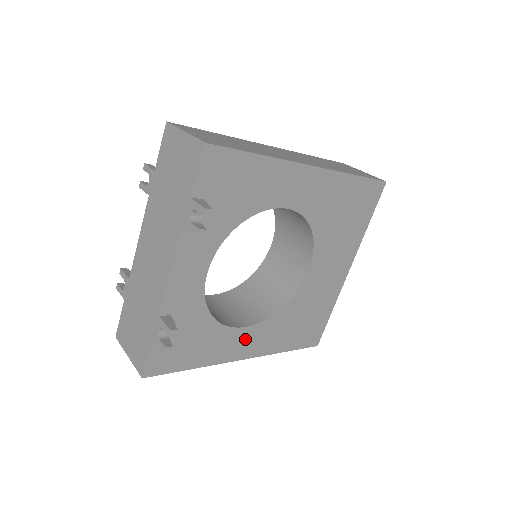
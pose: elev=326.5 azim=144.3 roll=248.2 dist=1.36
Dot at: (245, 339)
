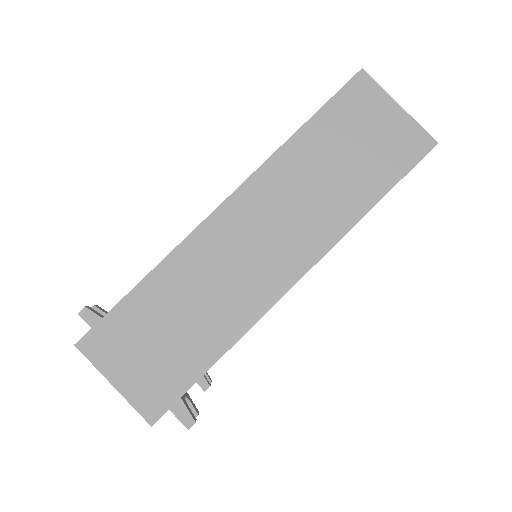
Dot at: occluded
